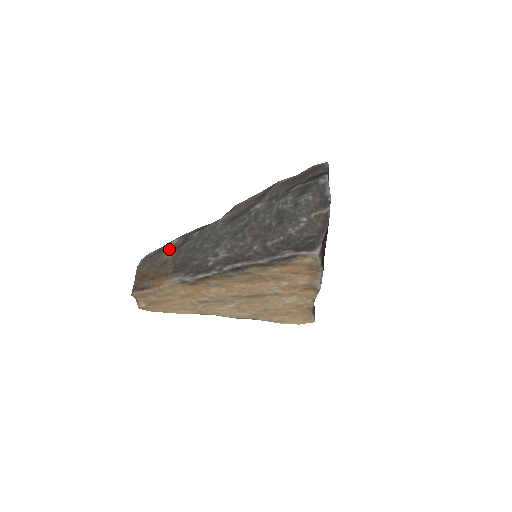
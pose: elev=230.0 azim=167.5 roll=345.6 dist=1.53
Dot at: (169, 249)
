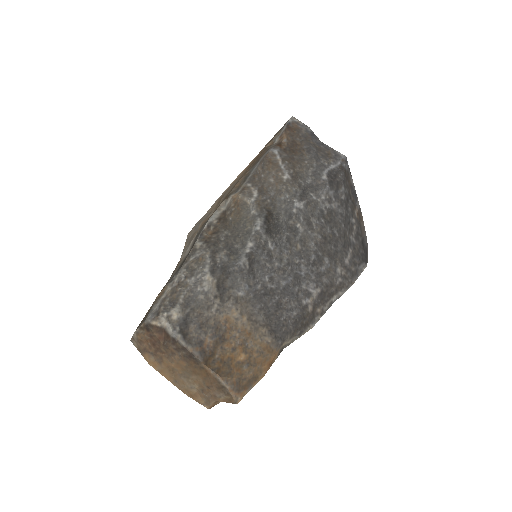
Dot at: (218, 300)
